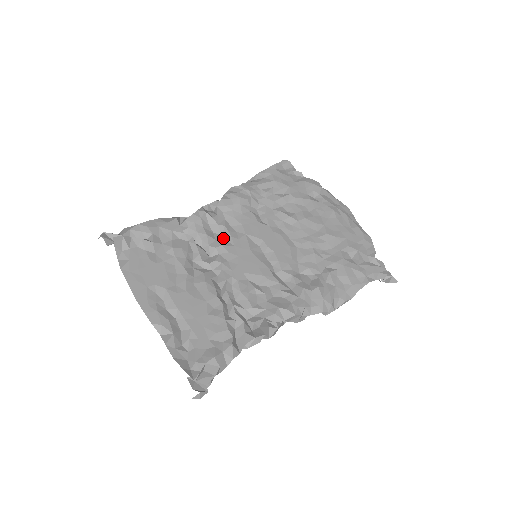
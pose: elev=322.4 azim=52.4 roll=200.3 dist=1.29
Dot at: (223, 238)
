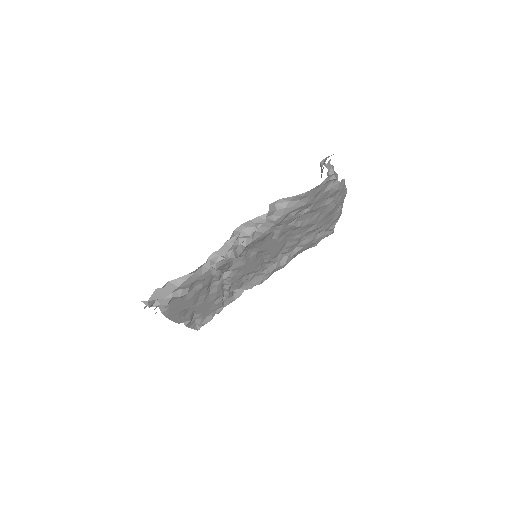
Dot at: (239, 260)
